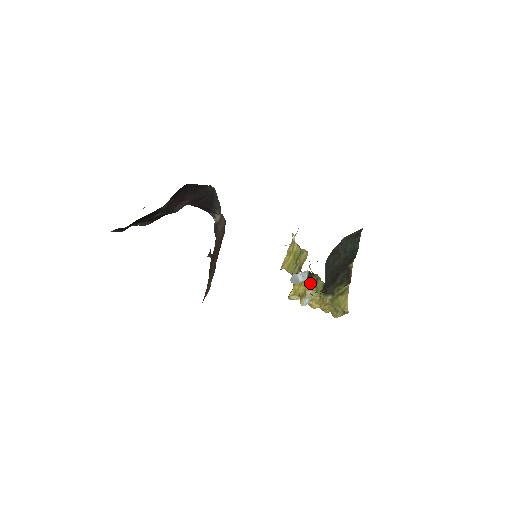
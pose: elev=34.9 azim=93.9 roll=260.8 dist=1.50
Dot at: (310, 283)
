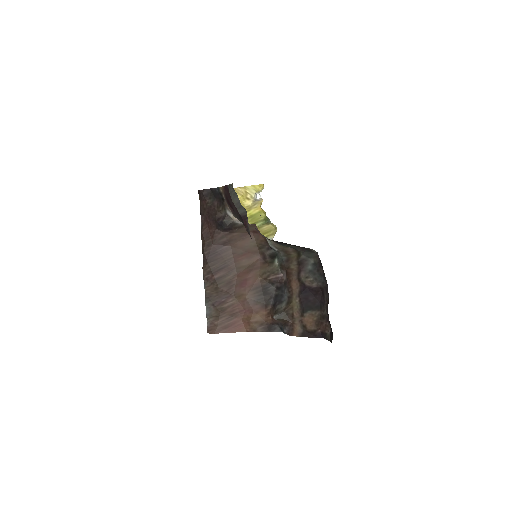
Dot at: occluded
